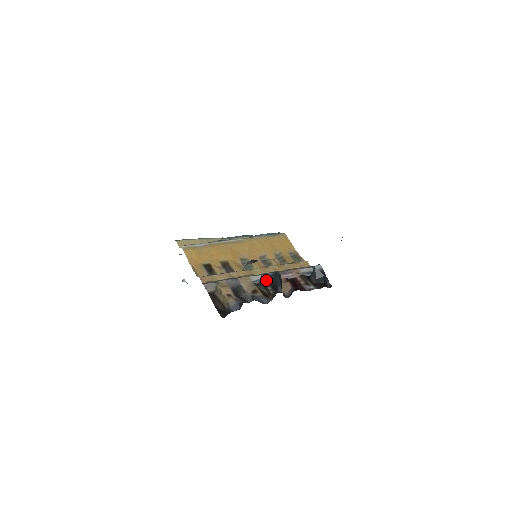
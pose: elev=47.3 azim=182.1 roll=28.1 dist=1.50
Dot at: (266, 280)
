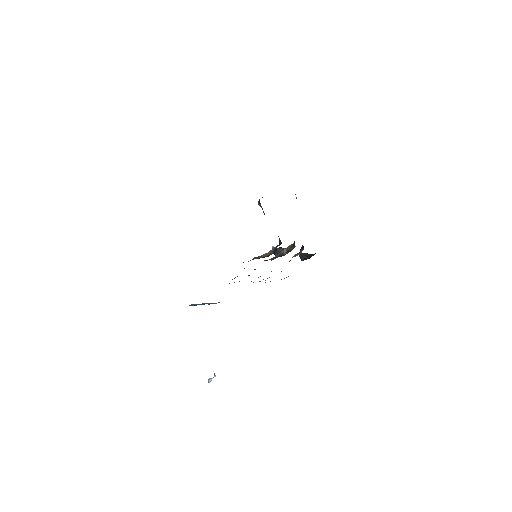
Dot at: (278, 248)
